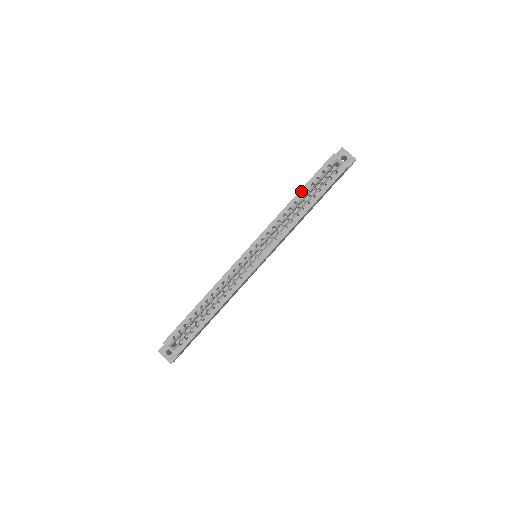
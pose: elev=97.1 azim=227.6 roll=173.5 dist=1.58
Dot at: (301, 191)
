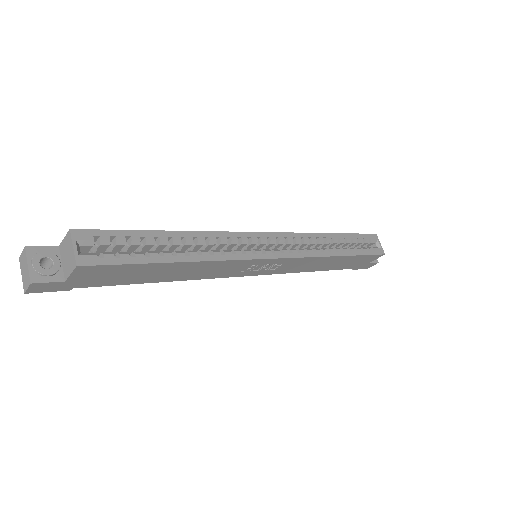
Dot at: (341, 234)
